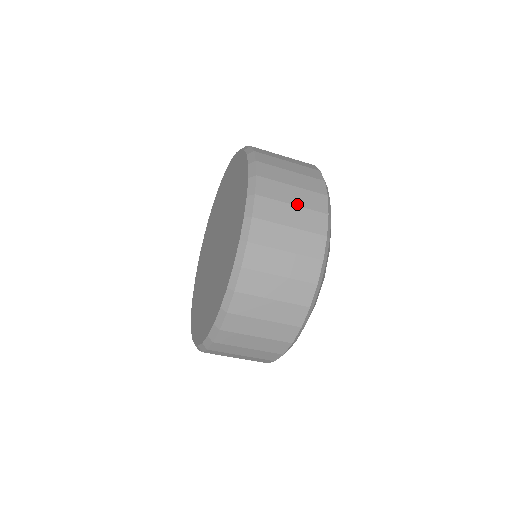
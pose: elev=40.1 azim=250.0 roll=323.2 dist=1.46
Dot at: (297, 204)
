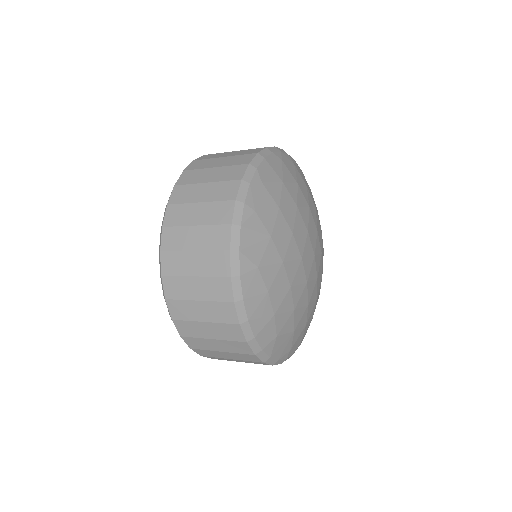
Dot at: (199, 274)
